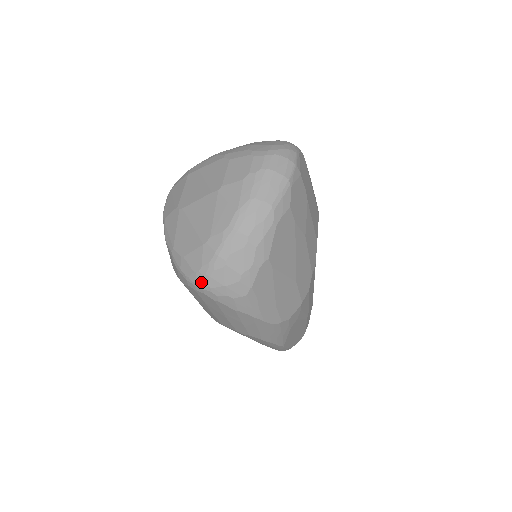
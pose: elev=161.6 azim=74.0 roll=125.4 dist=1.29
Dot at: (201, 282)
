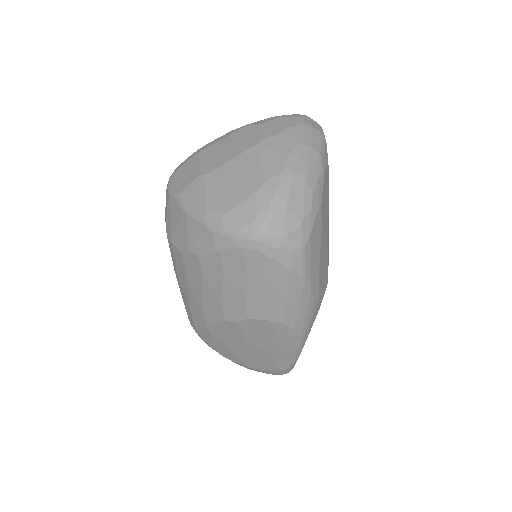
Dot at: (258, 232)
